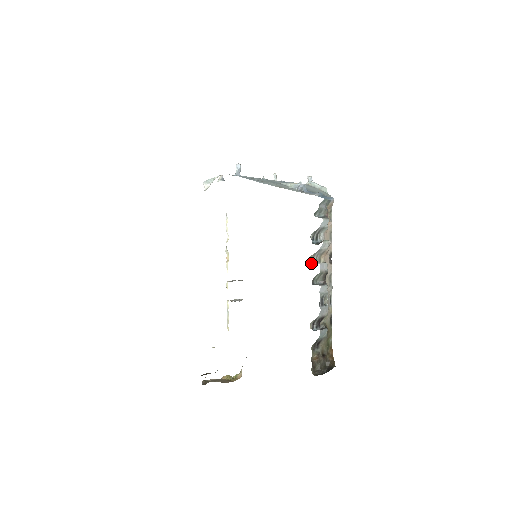
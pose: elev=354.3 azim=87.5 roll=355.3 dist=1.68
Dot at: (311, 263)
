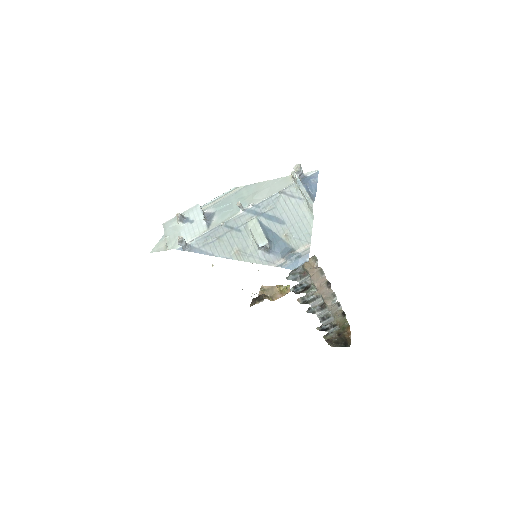
Dot at: (301, 300)
